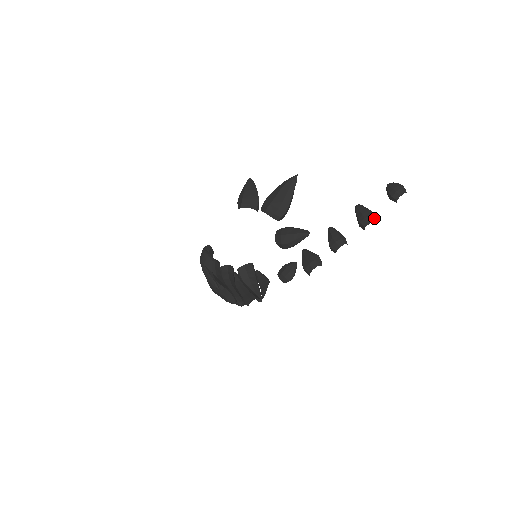
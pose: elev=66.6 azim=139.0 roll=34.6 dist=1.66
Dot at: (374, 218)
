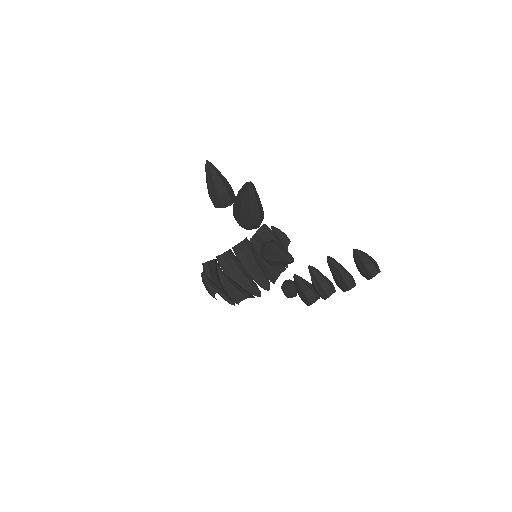
Dot at: (350, 284)
